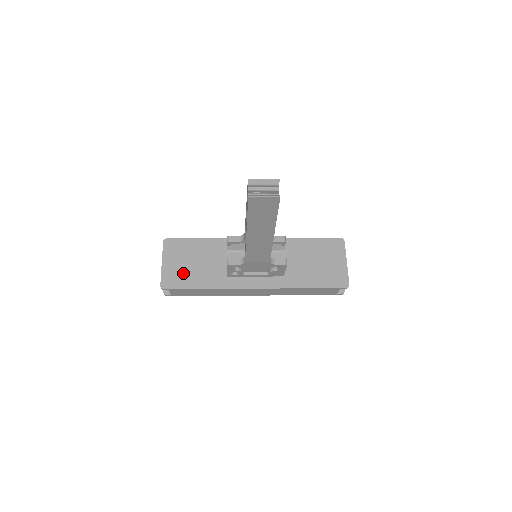
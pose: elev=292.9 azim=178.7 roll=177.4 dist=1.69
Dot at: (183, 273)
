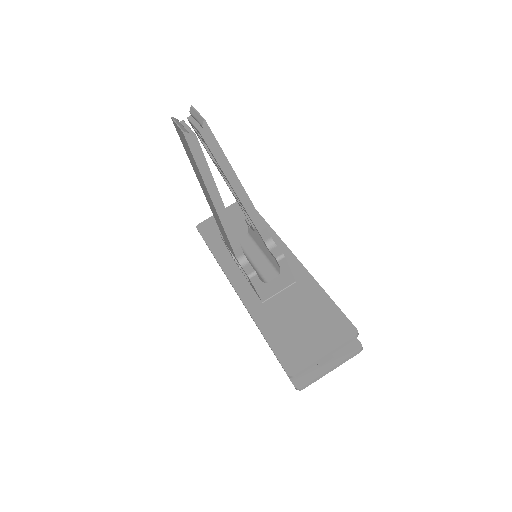
Dot at: occluded
